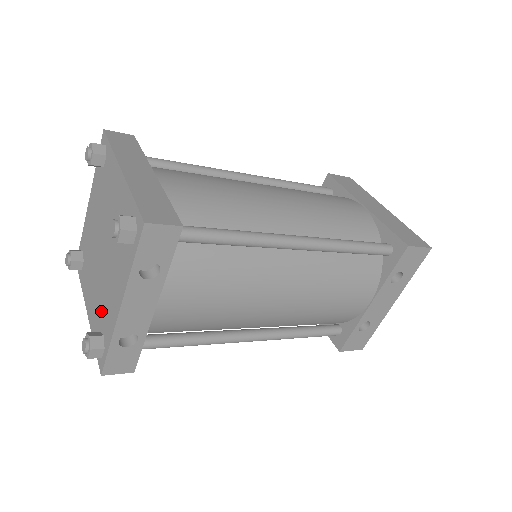
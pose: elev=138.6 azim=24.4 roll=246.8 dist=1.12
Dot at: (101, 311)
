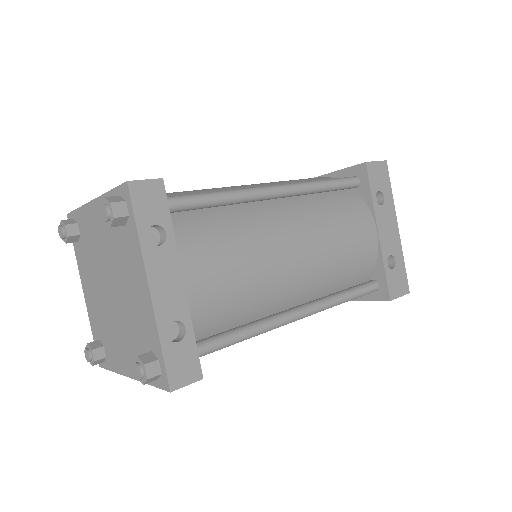
Dot at: (138, 338)
